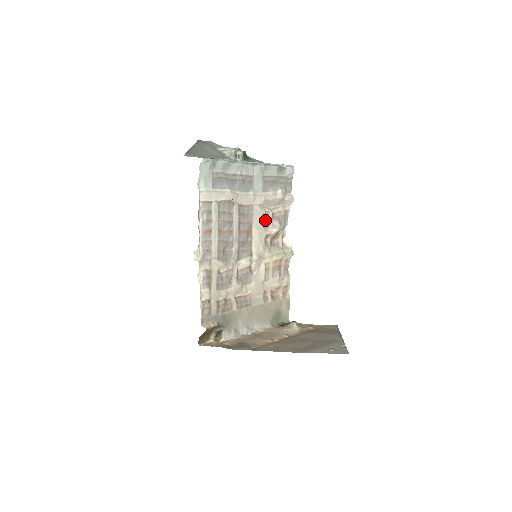
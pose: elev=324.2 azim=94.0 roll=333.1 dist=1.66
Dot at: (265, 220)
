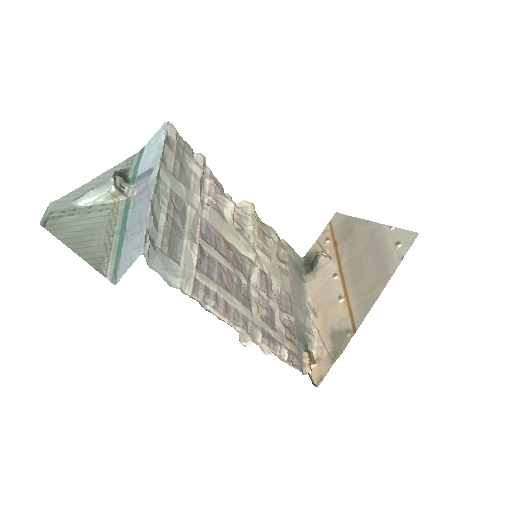
Dot at: (218, 213)
